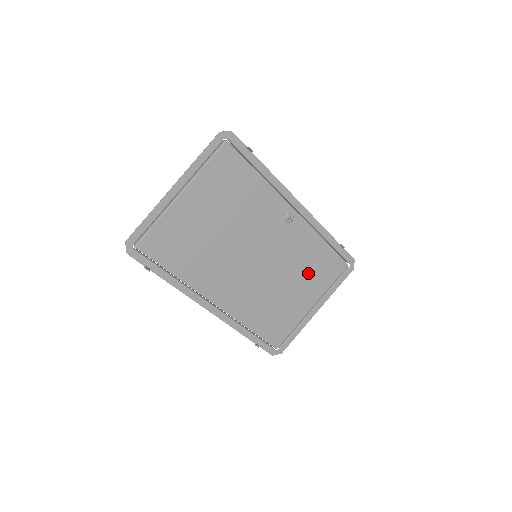
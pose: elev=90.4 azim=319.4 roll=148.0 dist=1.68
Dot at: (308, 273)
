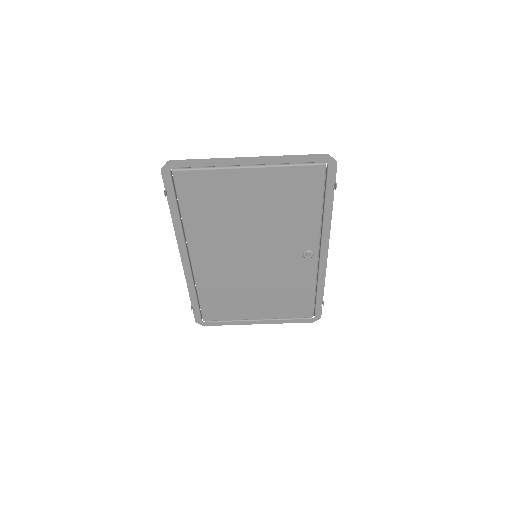
Dot at: (280, 298)
